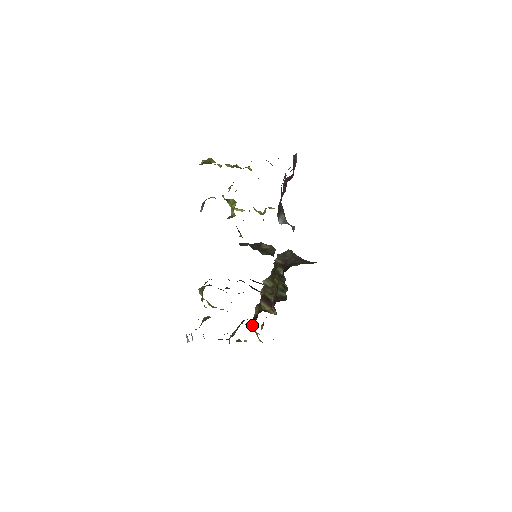
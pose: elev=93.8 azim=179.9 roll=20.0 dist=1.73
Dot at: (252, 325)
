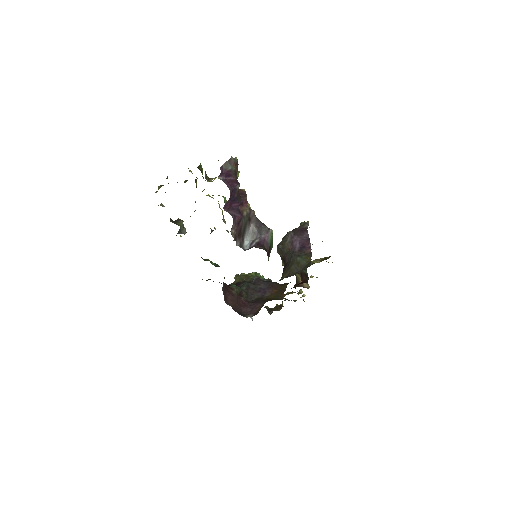
Dot at: occluded
